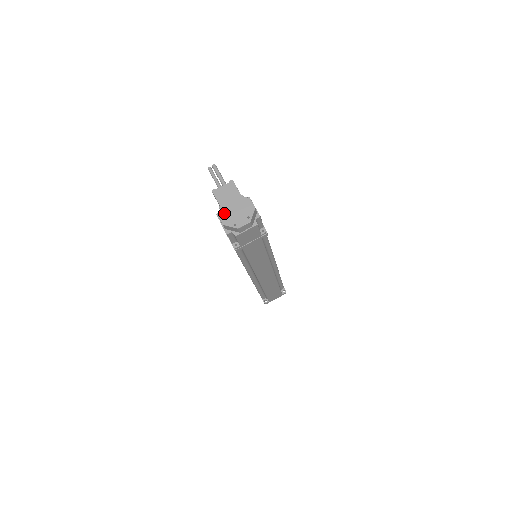
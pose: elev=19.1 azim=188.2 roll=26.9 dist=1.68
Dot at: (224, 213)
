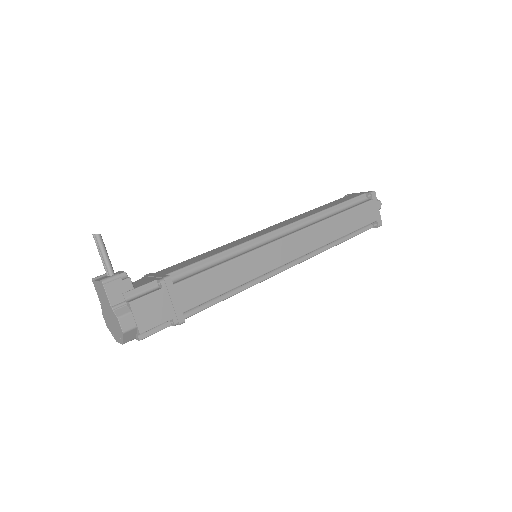
Dot at: (104, 315)
